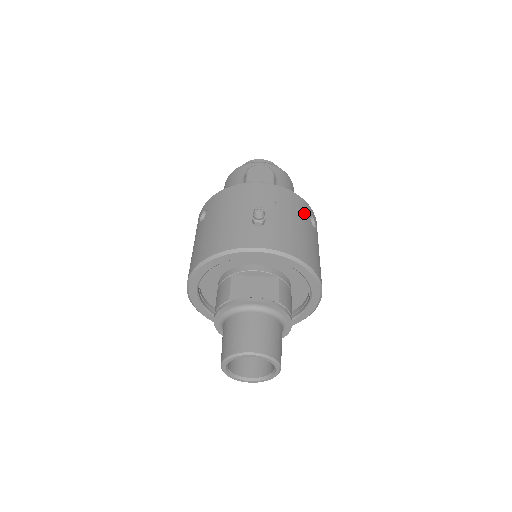
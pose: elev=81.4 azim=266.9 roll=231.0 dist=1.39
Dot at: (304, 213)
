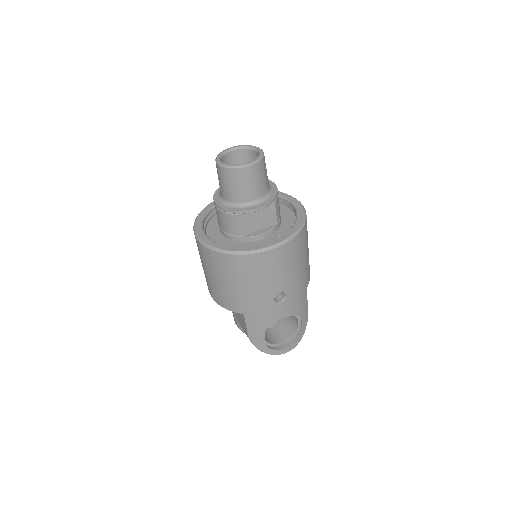
Dot at: occluded
